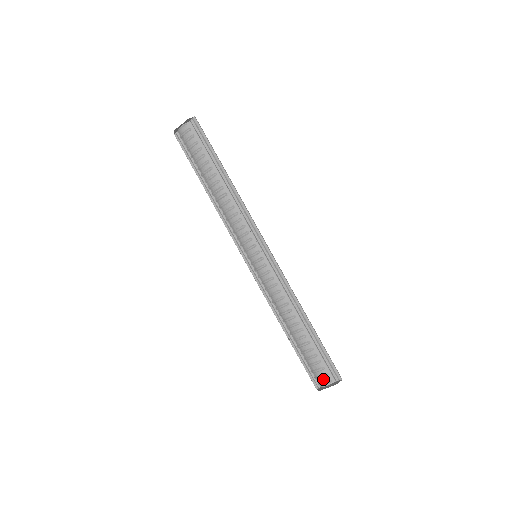
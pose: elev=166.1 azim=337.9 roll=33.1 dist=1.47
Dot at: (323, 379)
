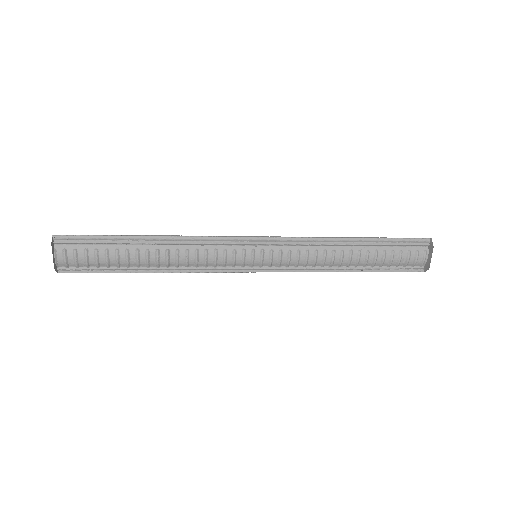
Dot at: (419, 258)
